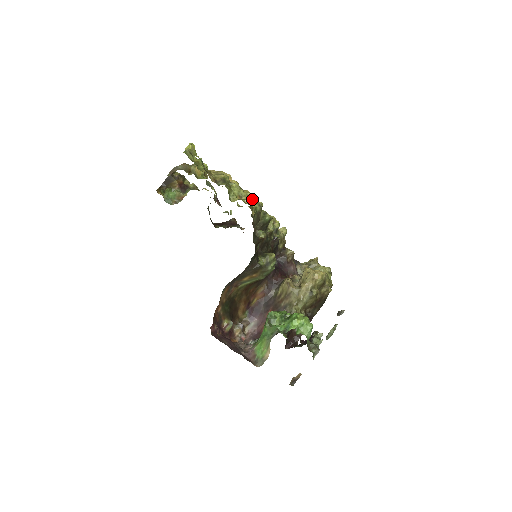
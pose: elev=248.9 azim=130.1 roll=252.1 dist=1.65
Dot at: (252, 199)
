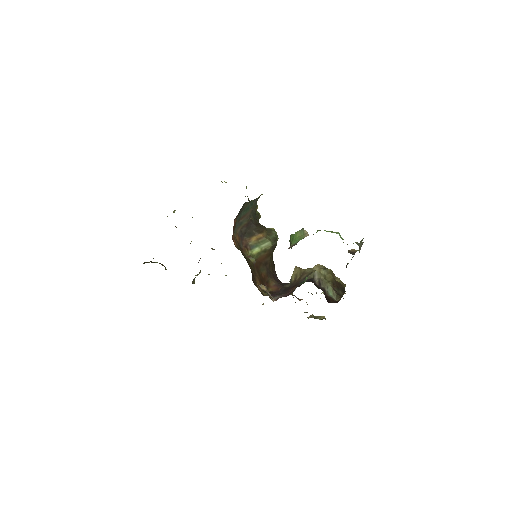
Dot at: occluded
